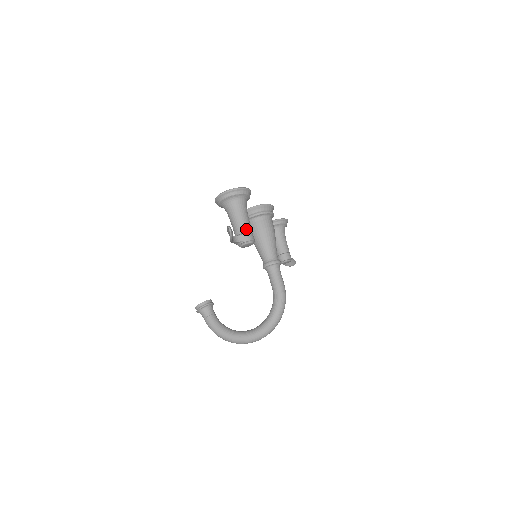
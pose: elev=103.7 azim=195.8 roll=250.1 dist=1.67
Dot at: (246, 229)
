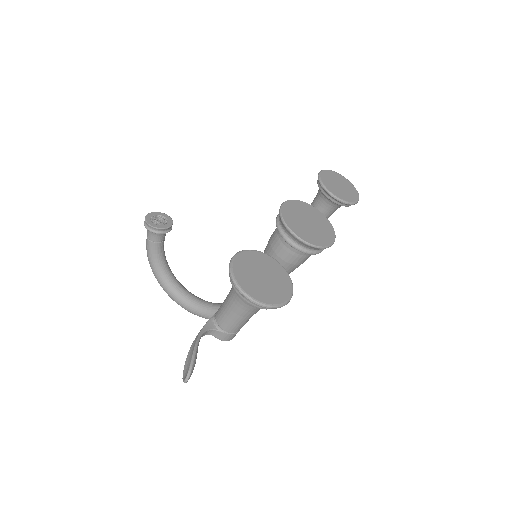
Dot at: (233, 331)
